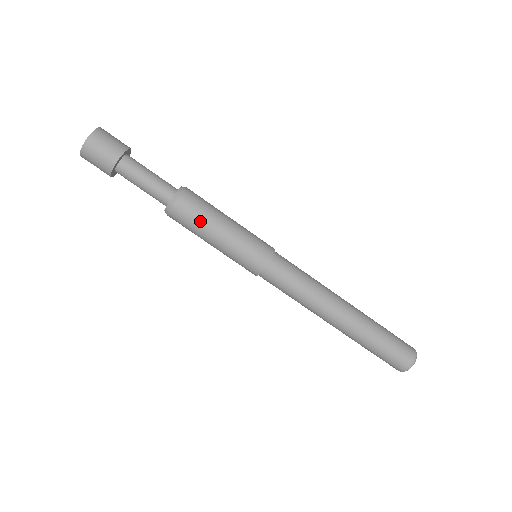
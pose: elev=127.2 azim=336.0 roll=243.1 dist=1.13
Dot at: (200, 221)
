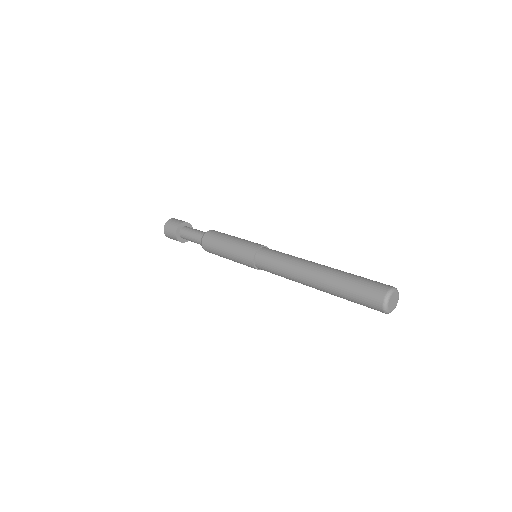
Dot at: (217, 239)
